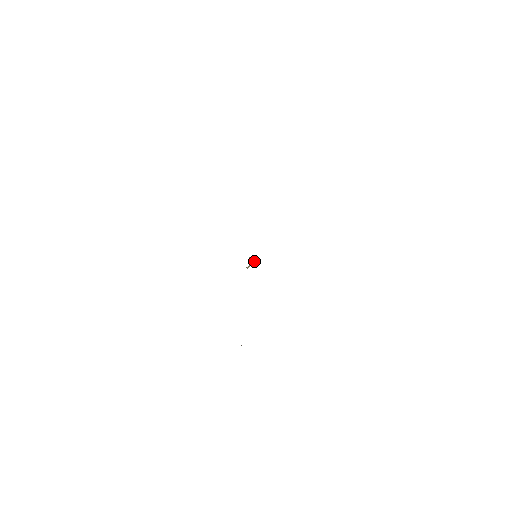
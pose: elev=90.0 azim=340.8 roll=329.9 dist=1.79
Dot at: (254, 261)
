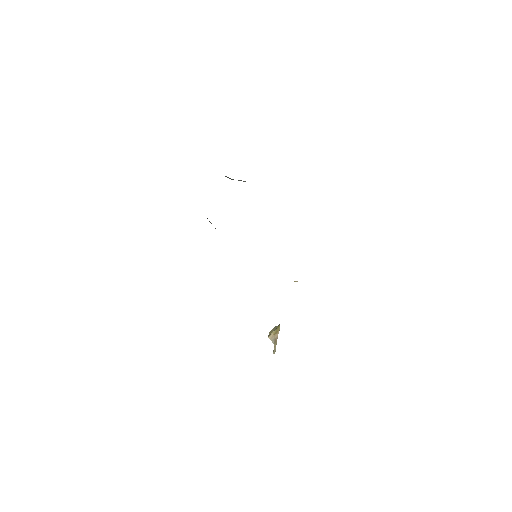
Dot at: (276, 335)
